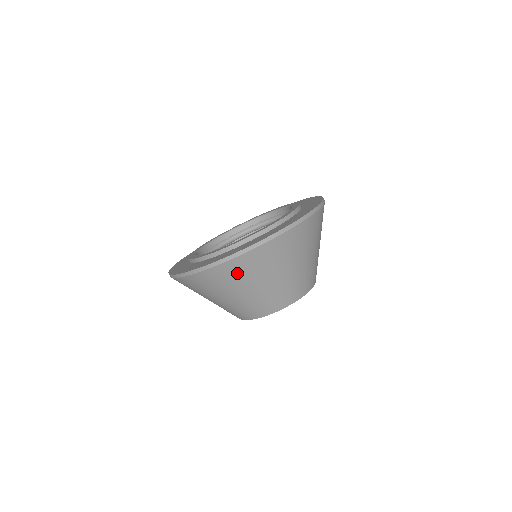
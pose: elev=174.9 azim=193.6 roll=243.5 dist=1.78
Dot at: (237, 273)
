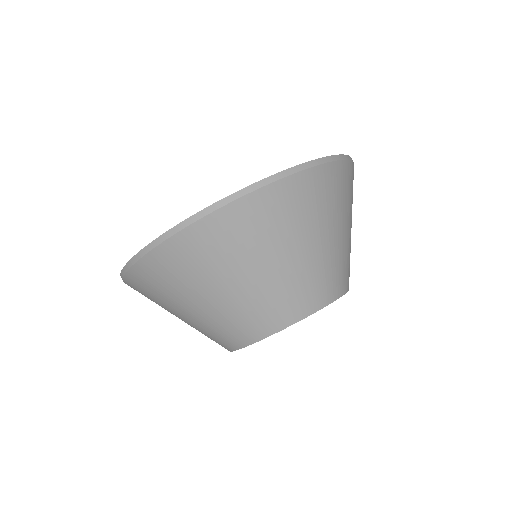
Dot at: (267, 219)
